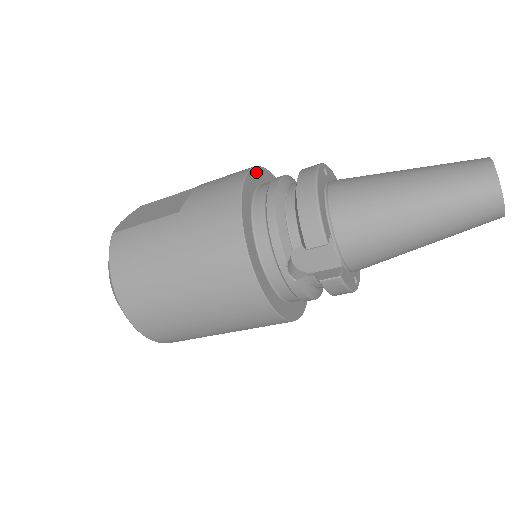
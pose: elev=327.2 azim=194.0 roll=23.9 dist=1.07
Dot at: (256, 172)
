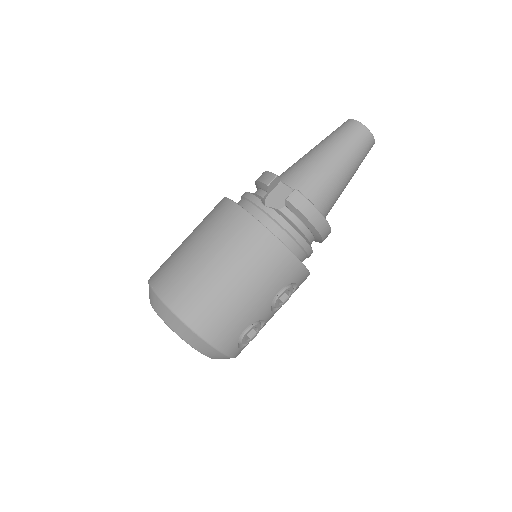
Dot at: occluded
